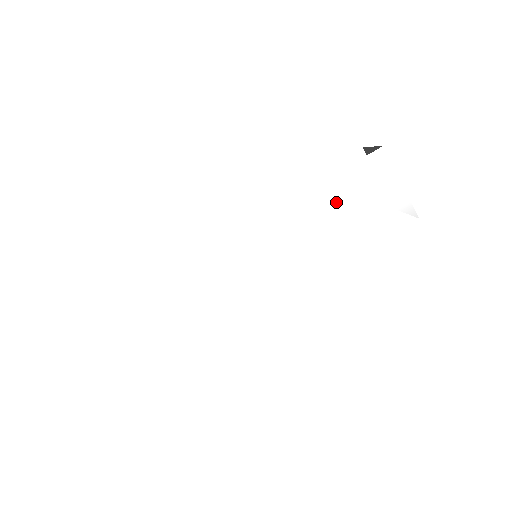
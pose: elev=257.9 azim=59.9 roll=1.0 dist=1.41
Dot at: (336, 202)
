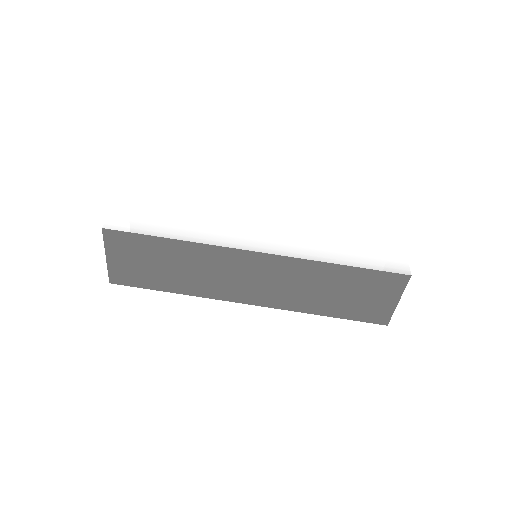
Dot at: (348, 234)
